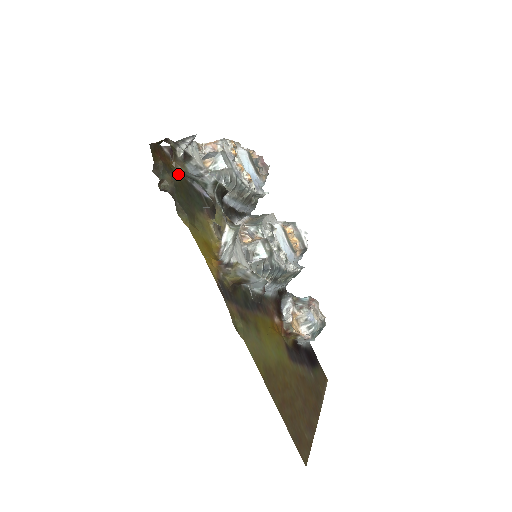
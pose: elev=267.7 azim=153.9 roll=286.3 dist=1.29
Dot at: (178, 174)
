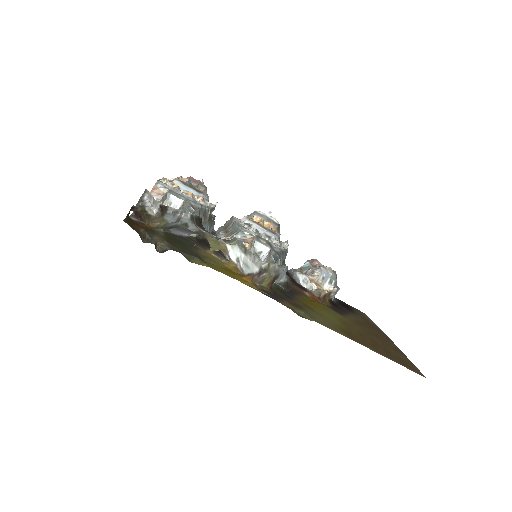
Dot at: (159, 231)
